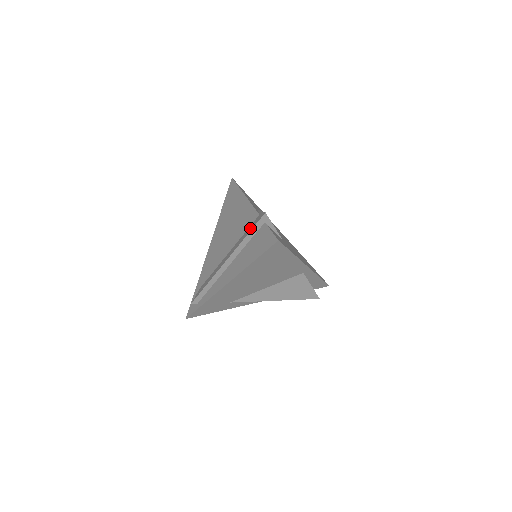
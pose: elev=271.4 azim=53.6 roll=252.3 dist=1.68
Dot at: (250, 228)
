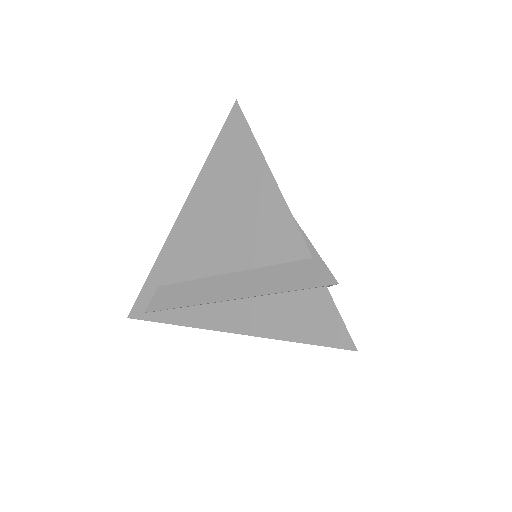
Dot at: (293, 277)
